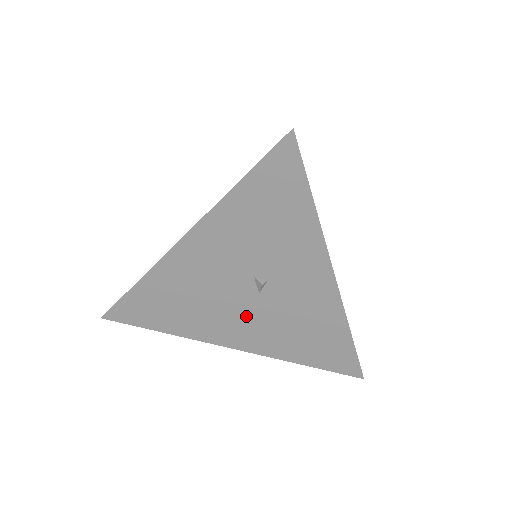
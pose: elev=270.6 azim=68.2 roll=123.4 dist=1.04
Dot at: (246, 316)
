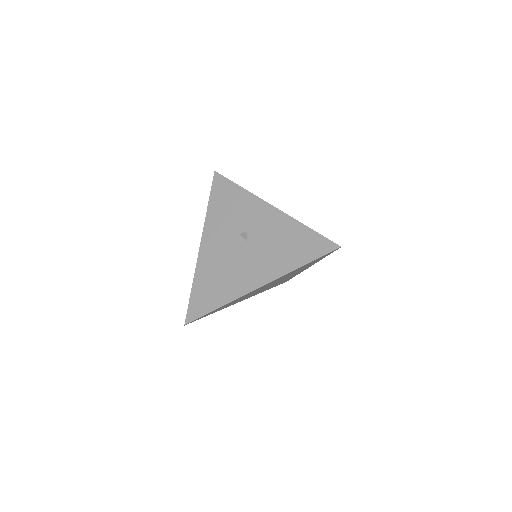
Dot at: (251, 260)
